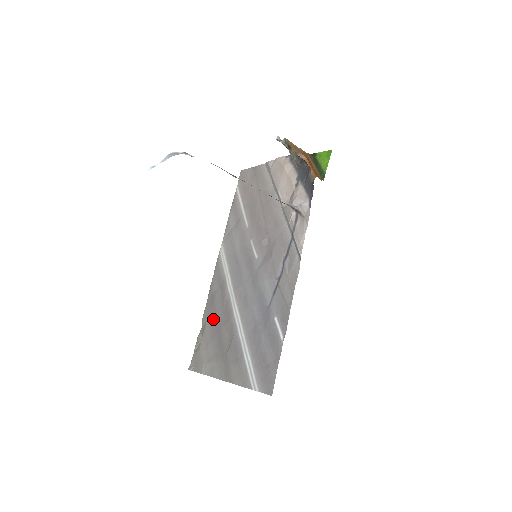
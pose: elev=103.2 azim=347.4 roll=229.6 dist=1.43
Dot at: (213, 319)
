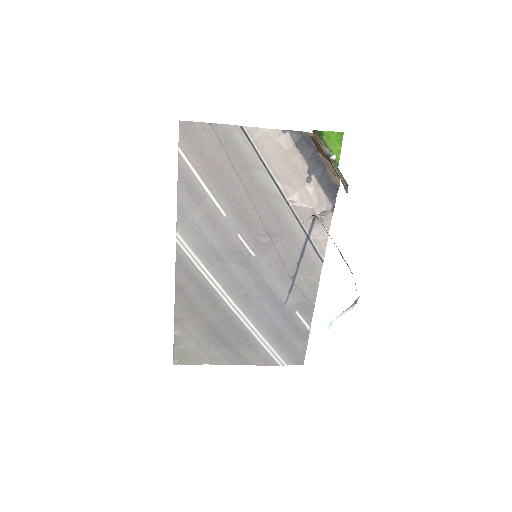
Dot at: (198, 318)
